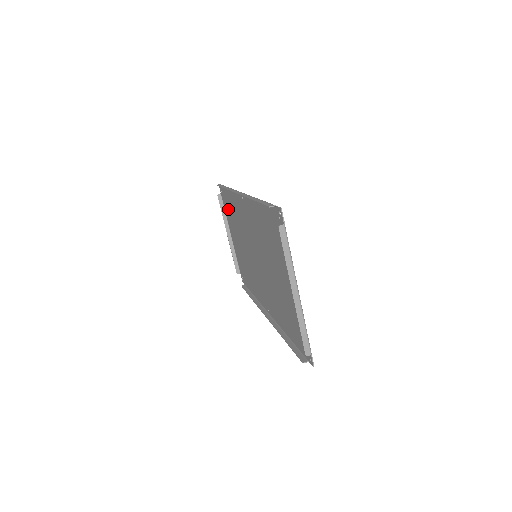
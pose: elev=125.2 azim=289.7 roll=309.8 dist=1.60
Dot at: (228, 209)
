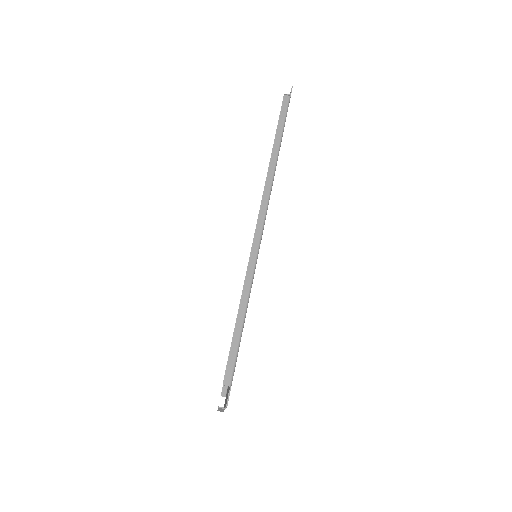
Dot at: occluded
